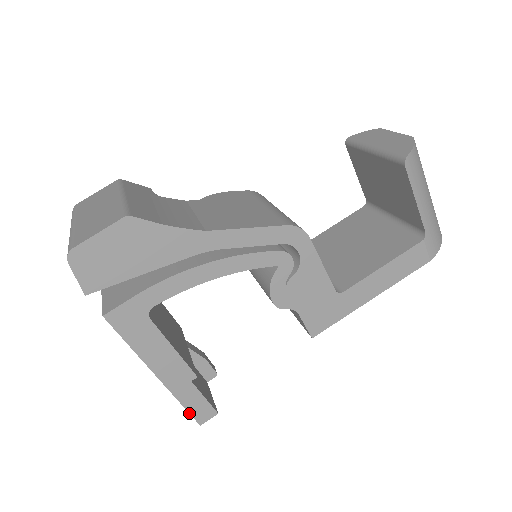
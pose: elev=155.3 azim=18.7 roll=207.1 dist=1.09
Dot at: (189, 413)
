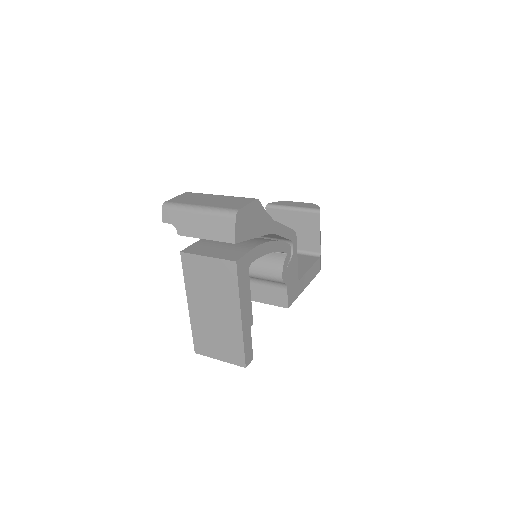
Dot at: (244, 355)
